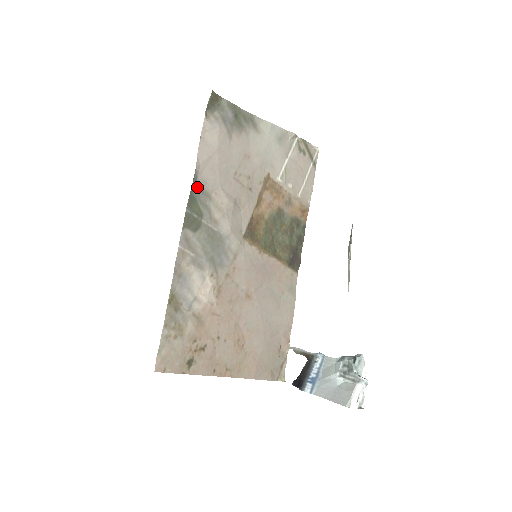
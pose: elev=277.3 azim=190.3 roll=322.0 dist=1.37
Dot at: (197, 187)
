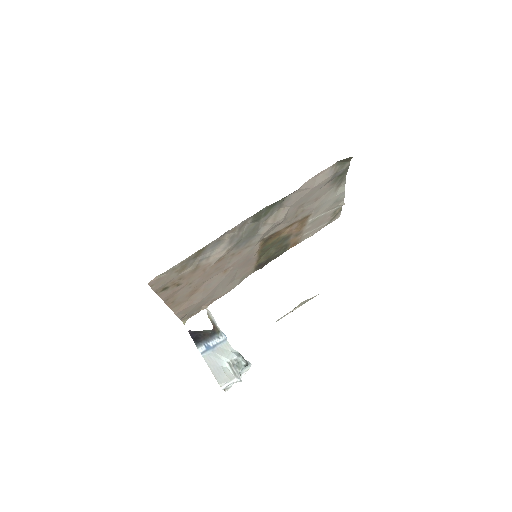
Dot at: (283, 200)
